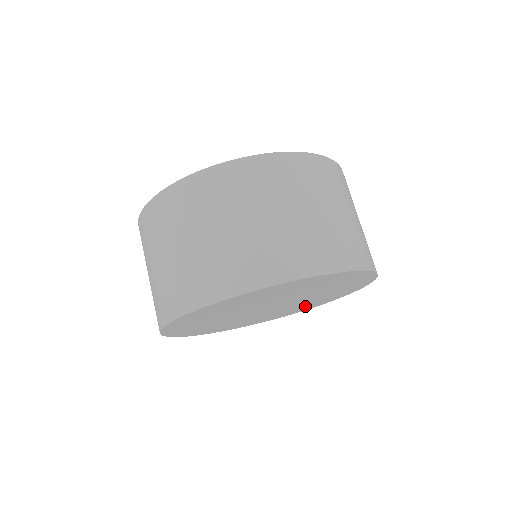
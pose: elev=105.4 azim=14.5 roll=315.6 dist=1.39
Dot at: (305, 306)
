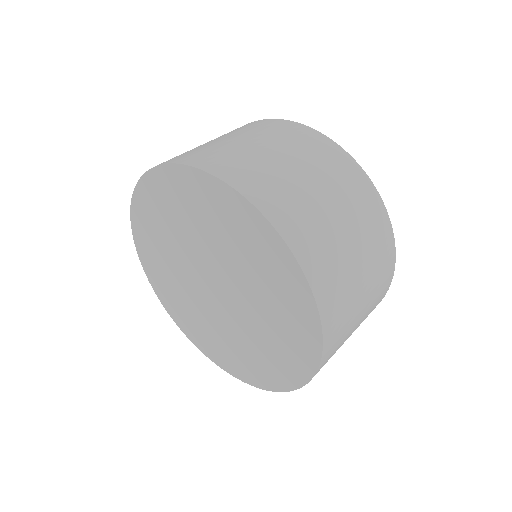
Dot at: (249, 360)
